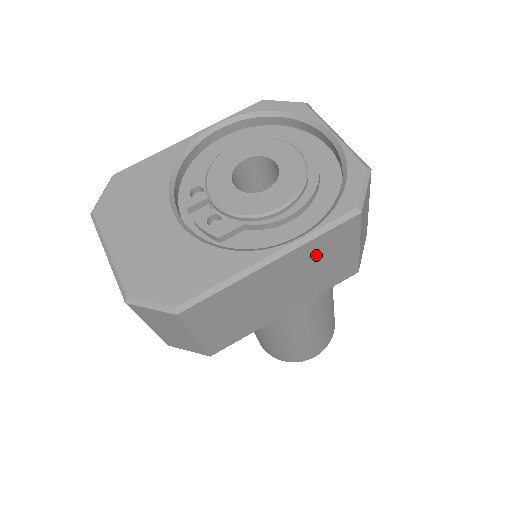
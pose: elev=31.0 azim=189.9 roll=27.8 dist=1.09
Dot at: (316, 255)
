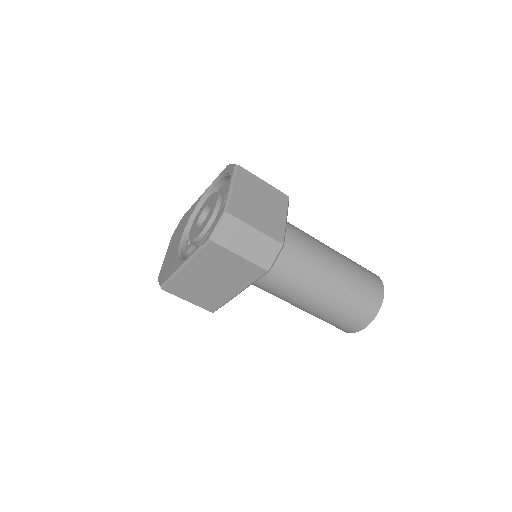
Dot at: (211, 263)
